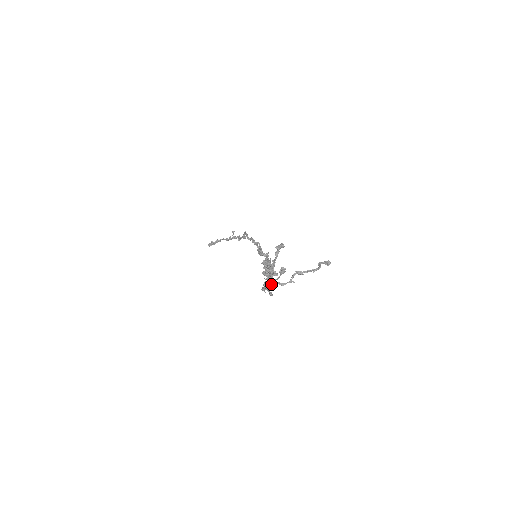
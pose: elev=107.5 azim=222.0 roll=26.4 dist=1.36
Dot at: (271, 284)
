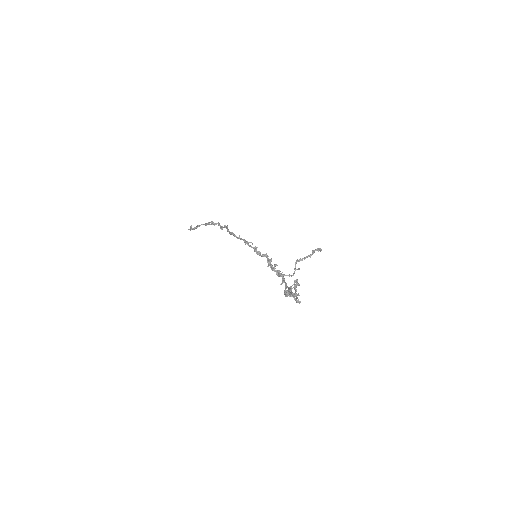
Dot at: occluded
